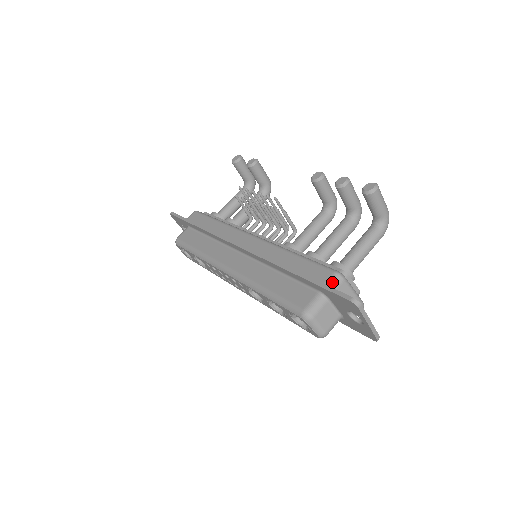
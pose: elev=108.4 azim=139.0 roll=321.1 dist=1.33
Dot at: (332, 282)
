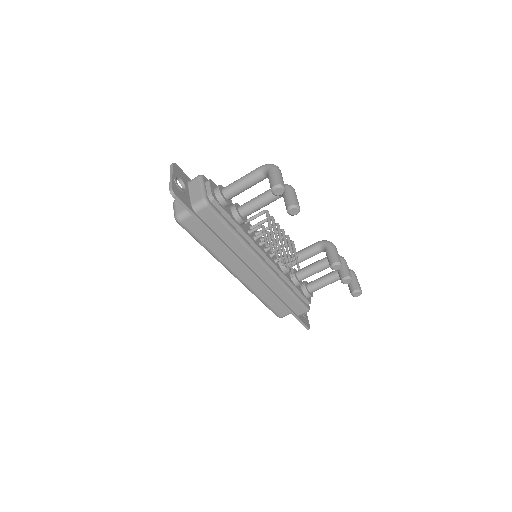
Dot at: occluded
